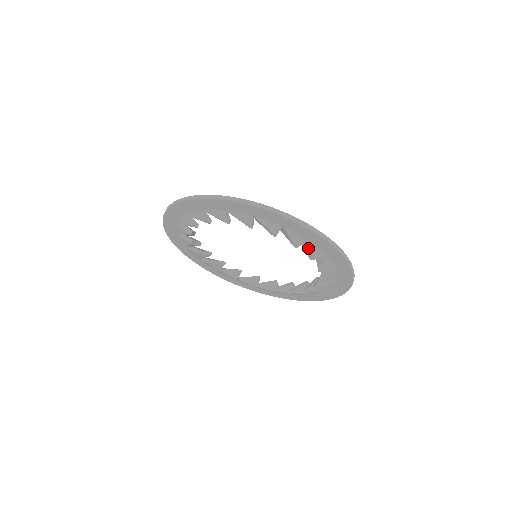
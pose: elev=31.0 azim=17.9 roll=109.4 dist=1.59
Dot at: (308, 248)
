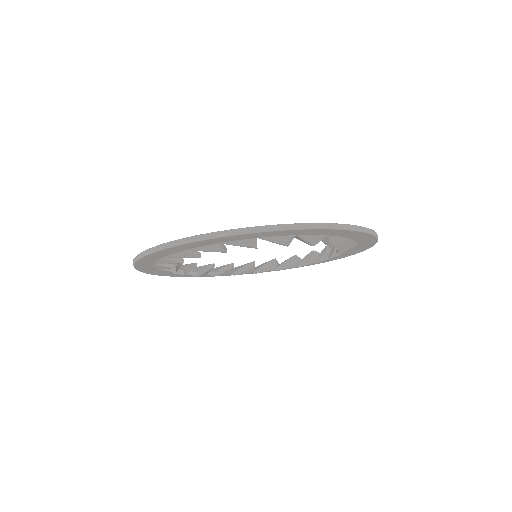
Dot at: occluded
